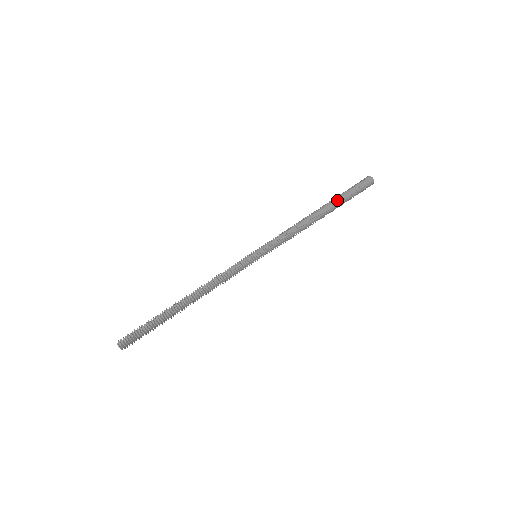
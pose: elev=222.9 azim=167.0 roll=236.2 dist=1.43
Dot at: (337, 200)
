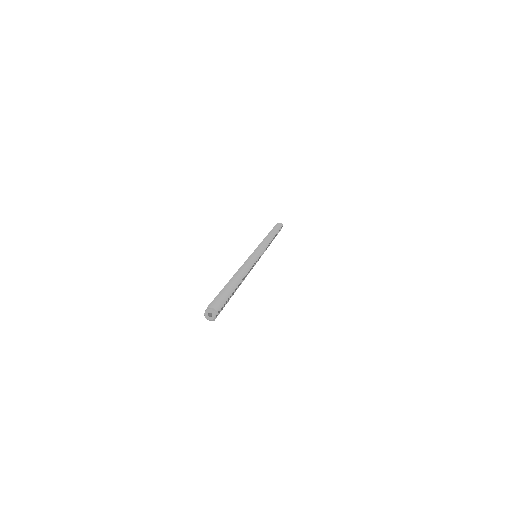
Dot at: occluded
